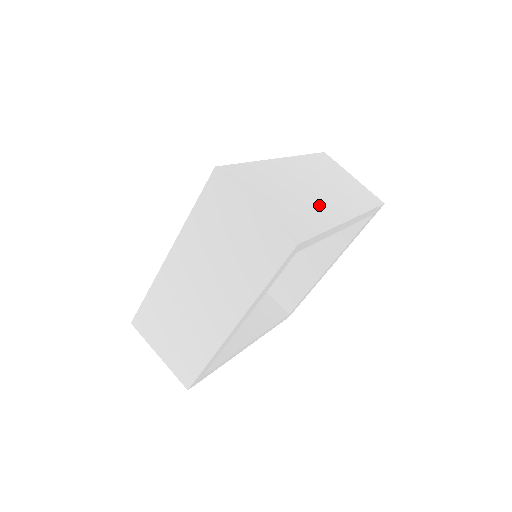
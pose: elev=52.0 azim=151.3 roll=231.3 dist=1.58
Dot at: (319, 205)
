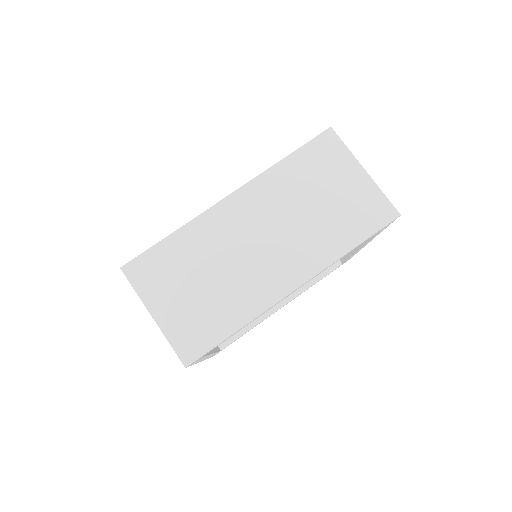
Dot at: (253, 278)
